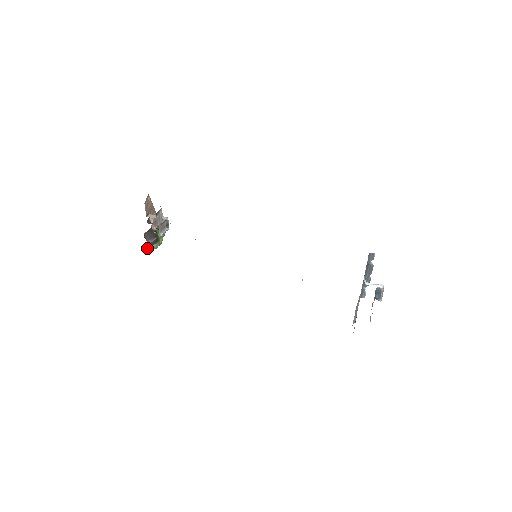
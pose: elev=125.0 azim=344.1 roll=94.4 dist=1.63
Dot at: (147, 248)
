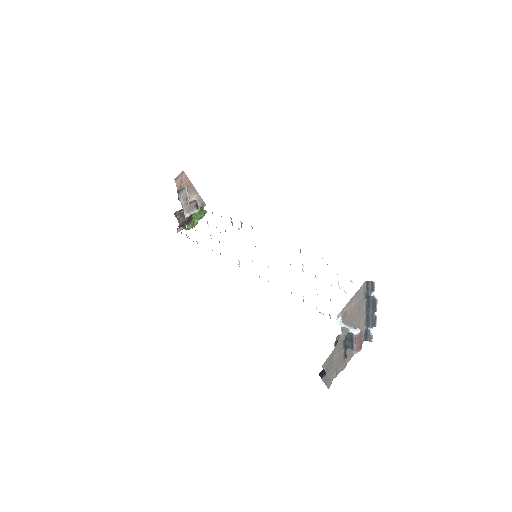
Dot at: (181, 228)
